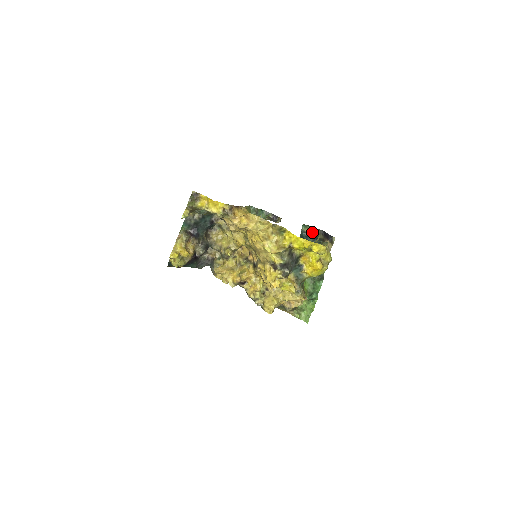
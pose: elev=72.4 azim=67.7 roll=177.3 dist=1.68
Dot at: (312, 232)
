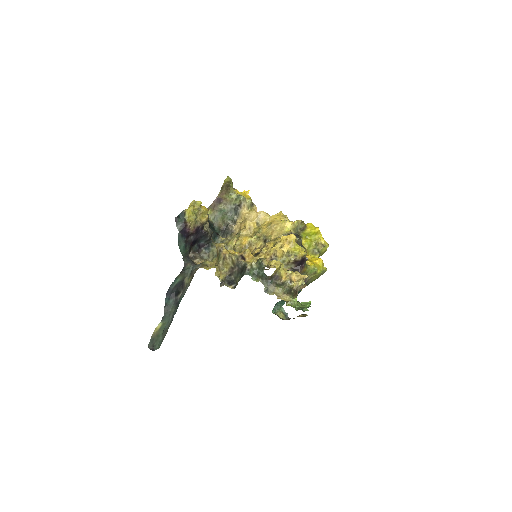
Dot at: (282, 316)
